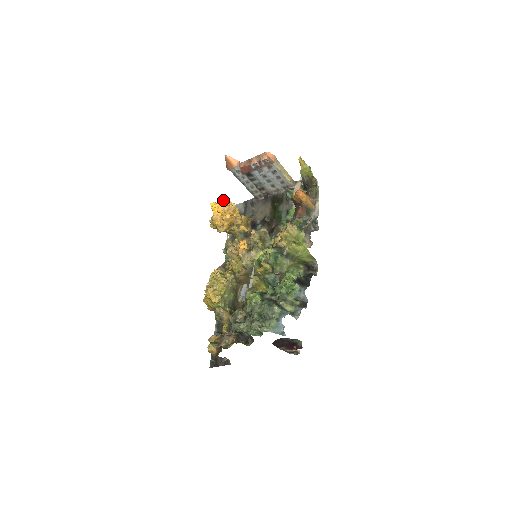
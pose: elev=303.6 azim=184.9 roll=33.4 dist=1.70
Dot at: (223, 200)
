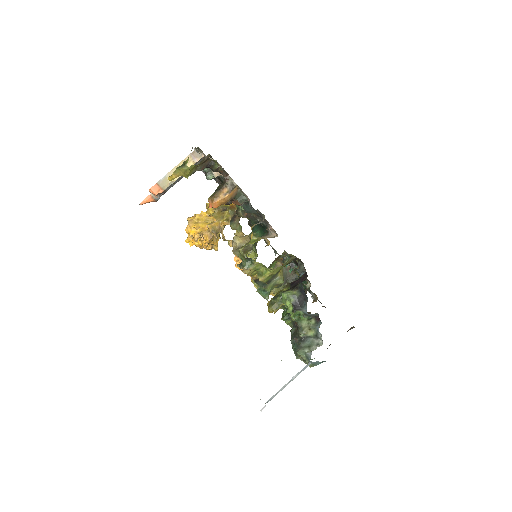
Dot at: (187, 231)
